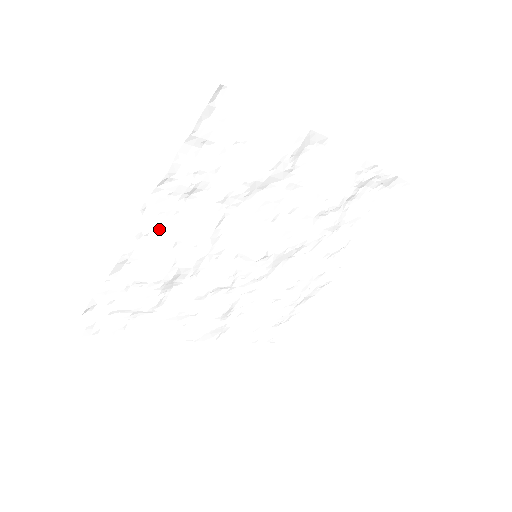
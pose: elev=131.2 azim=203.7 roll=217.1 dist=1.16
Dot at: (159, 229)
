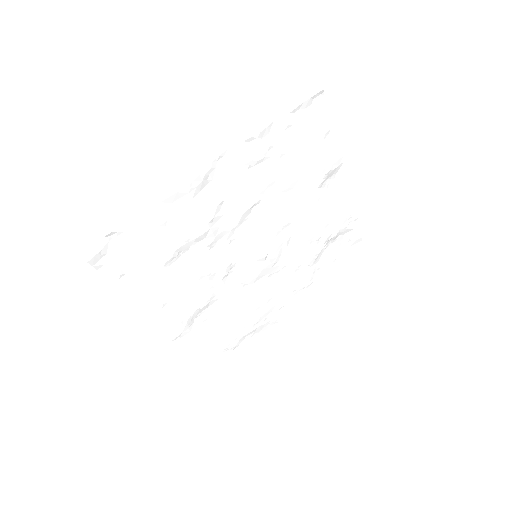
Dot at: (219, 182)
